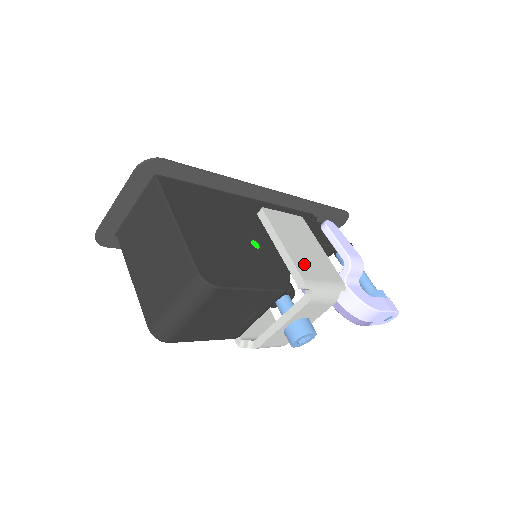
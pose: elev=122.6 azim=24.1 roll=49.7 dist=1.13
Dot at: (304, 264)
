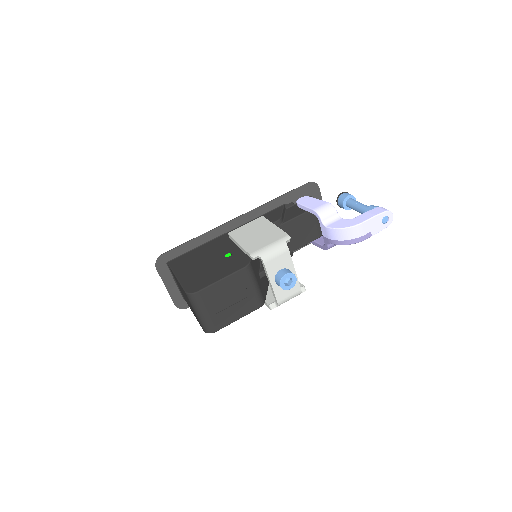
Dot at: (254, 245)
